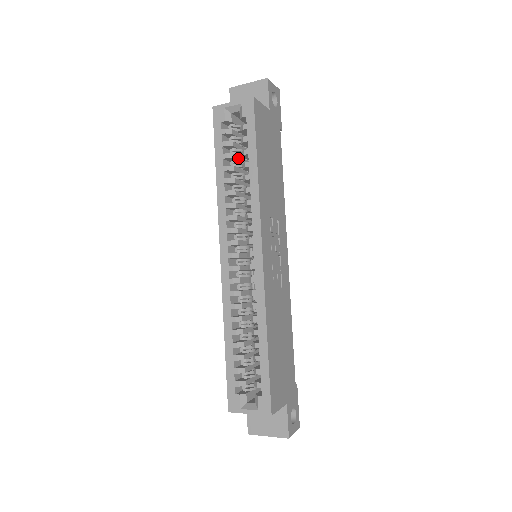
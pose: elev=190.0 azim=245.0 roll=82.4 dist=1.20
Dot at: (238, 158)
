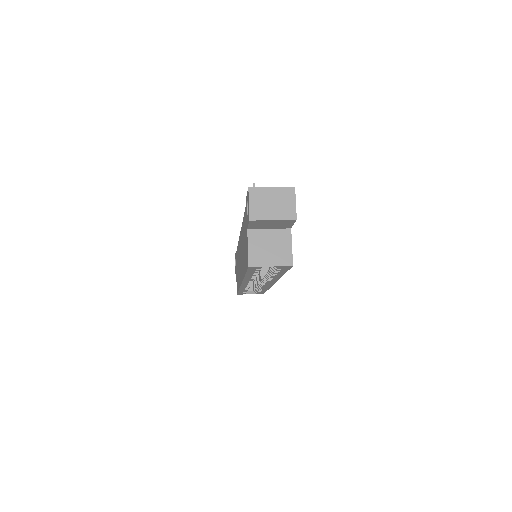
Dot at: occluded
